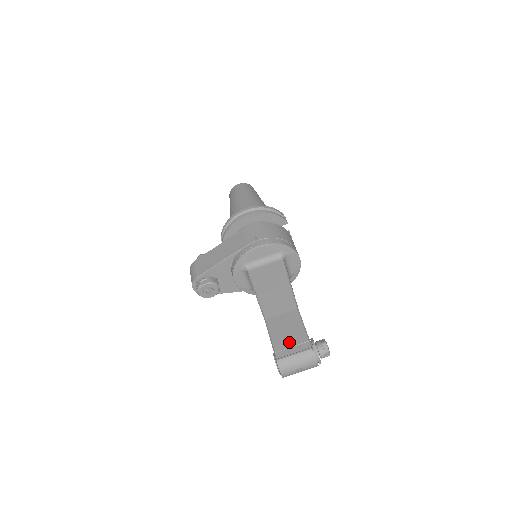
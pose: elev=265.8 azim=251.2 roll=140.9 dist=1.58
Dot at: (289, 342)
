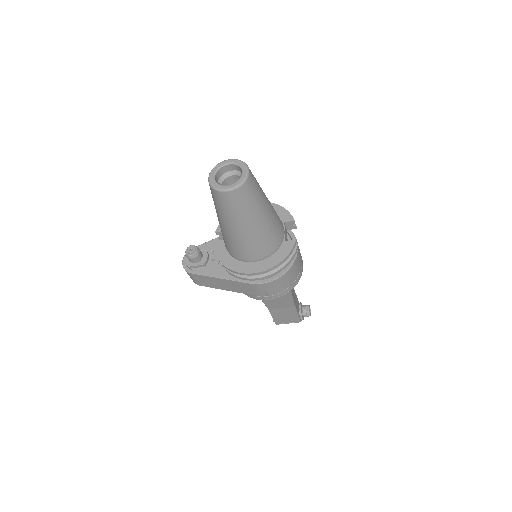
Dot at: (285, 320)
